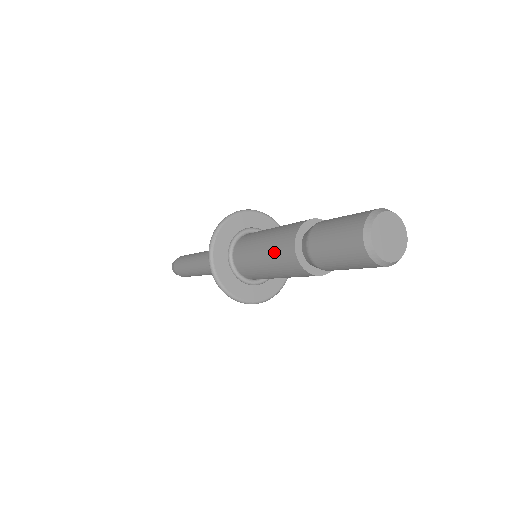
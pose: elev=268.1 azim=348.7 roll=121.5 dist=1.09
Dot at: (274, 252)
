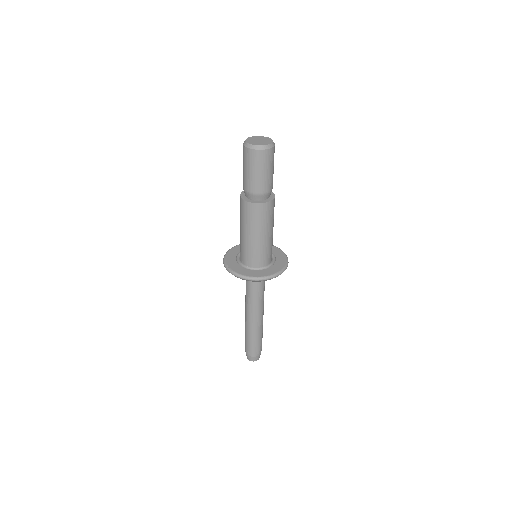
Dot at: (250, 222)
